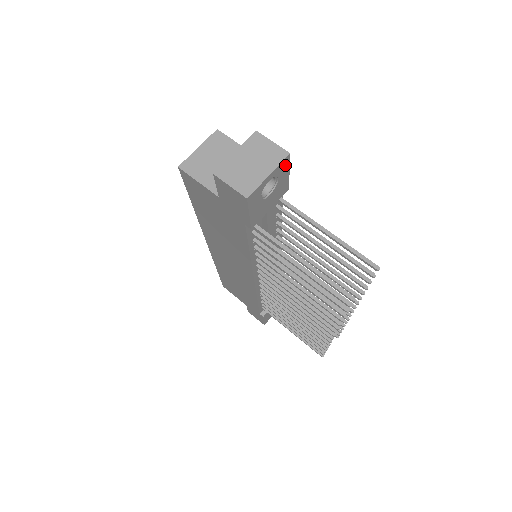
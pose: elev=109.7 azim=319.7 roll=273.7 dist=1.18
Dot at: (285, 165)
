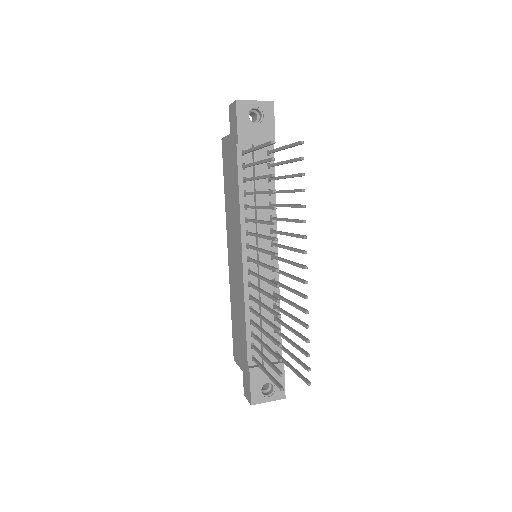
Dot at: (270, 109)
